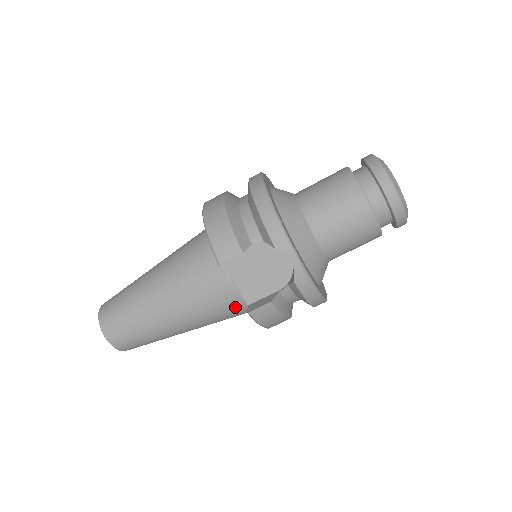
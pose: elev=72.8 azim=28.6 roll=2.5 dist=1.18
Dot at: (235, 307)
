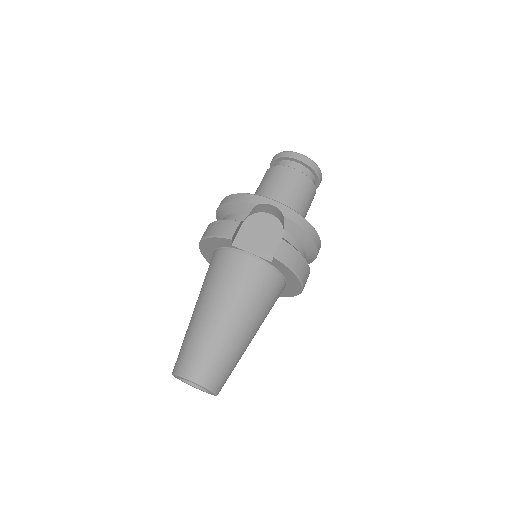
Dot at: (266, 276)
